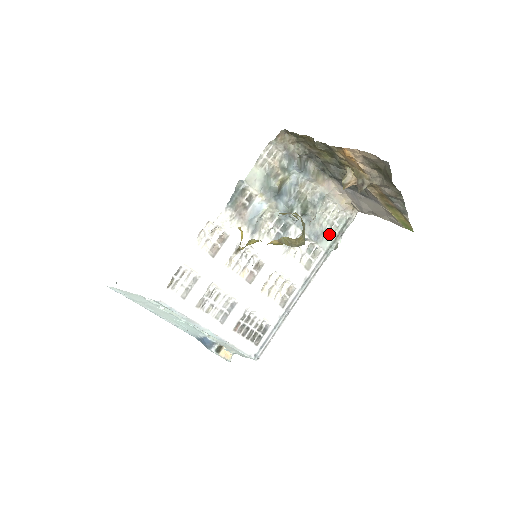
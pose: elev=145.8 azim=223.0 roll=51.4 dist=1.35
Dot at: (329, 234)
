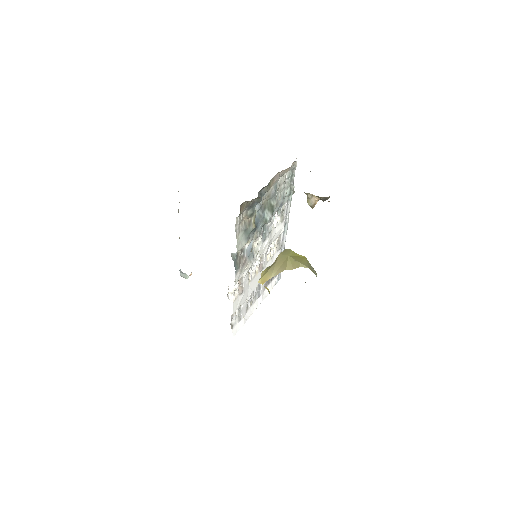
Dot at: (286, 192)
